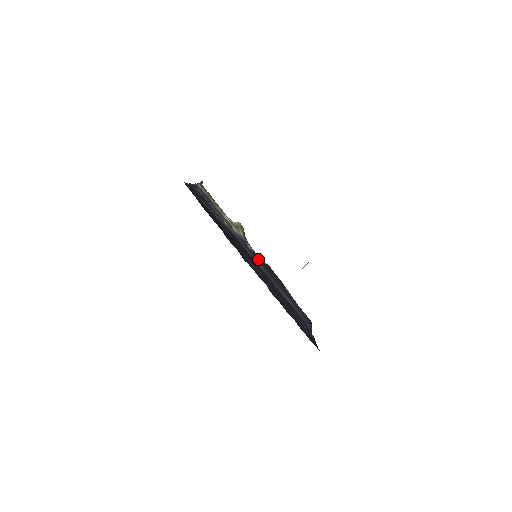
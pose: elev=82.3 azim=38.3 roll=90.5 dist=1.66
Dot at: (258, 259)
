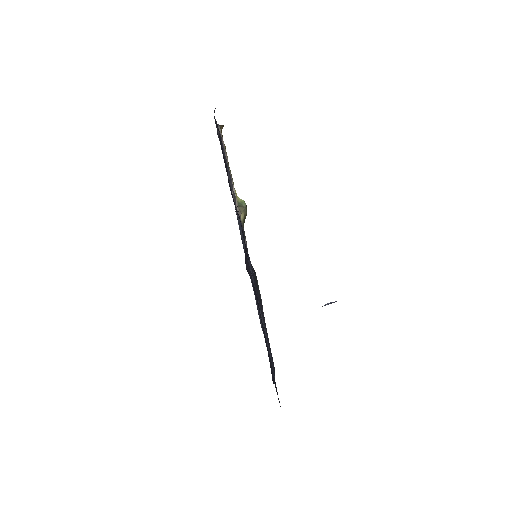
Dot at: occluded
